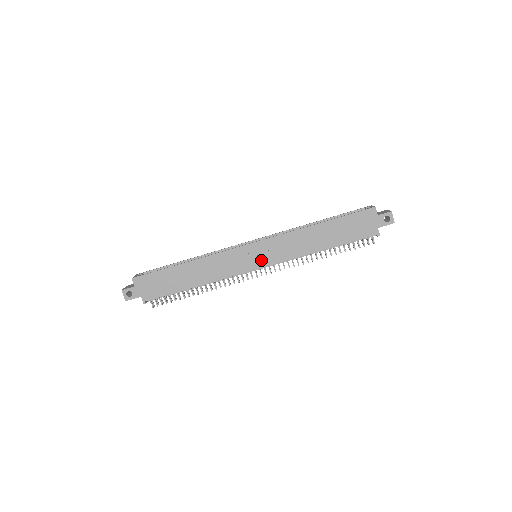
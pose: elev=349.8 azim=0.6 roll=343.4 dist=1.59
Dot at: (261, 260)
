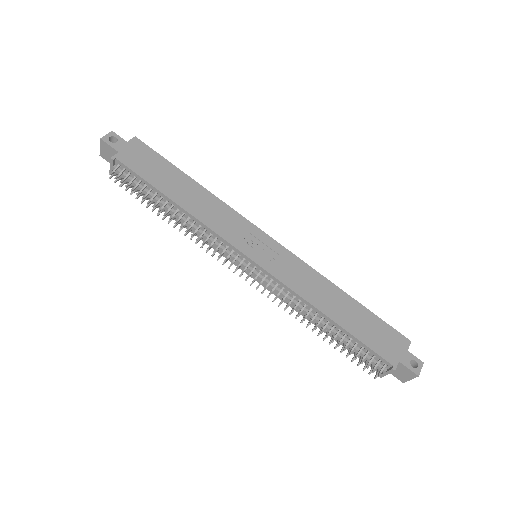
Dot at: (262, 257)
